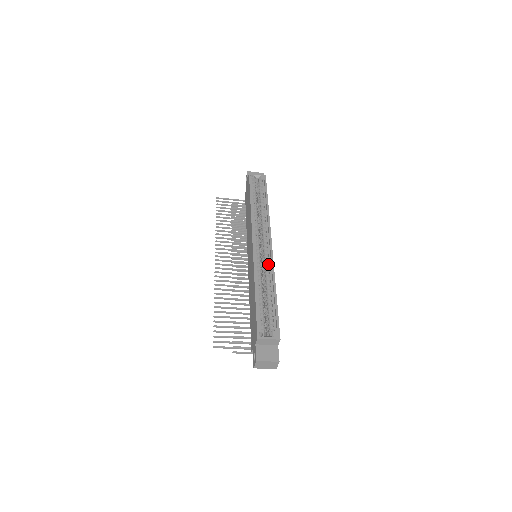
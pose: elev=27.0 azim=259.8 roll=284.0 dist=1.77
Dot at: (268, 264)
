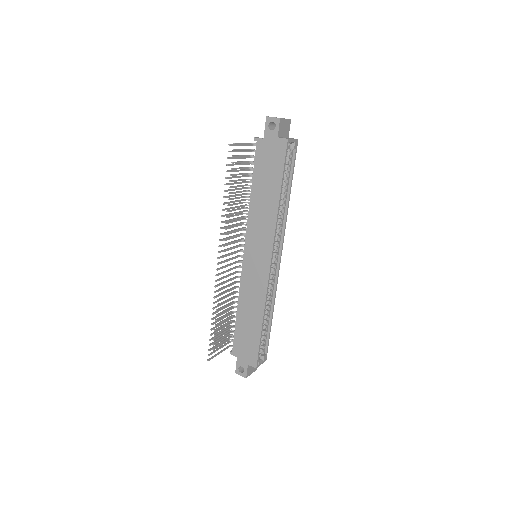
Dot at: (271, 280)
